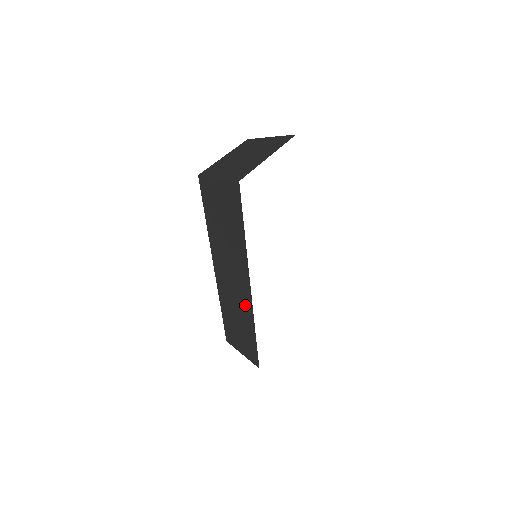
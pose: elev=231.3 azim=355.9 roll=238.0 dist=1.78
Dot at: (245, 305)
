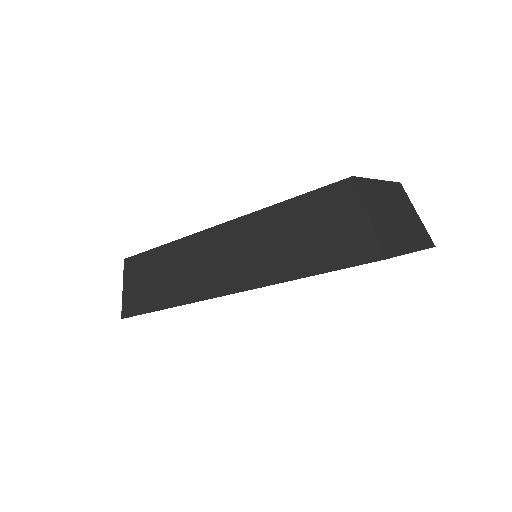
Dot at: (196, 287)
